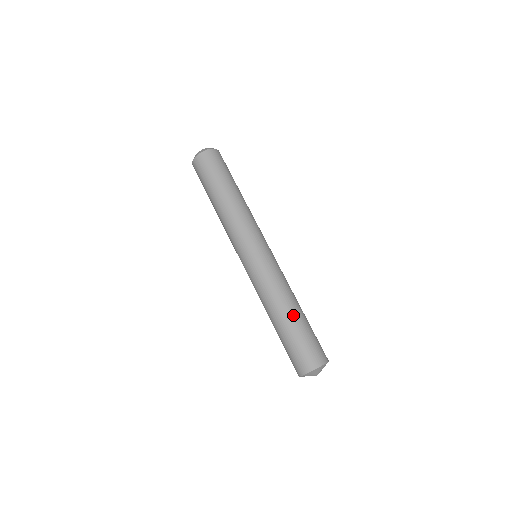
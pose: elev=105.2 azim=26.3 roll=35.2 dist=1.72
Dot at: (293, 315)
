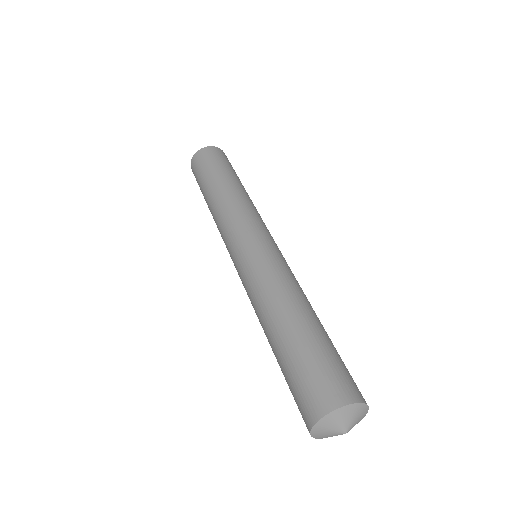
Dot at: occluded
